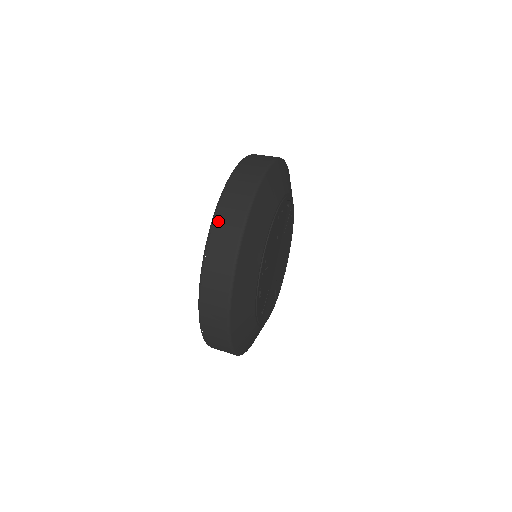
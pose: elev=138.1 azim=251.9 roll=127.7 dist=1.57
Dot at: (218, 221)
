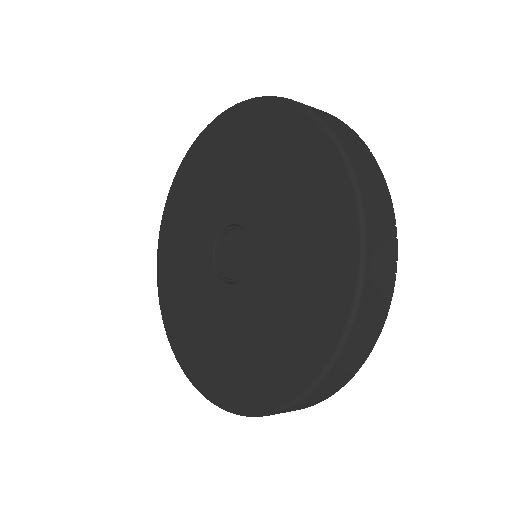
Dot at: occluded
